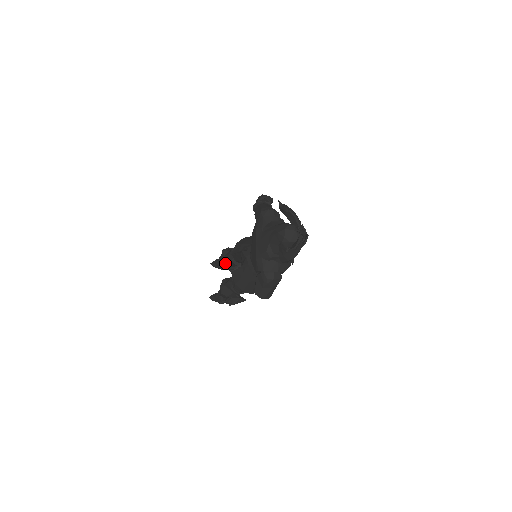
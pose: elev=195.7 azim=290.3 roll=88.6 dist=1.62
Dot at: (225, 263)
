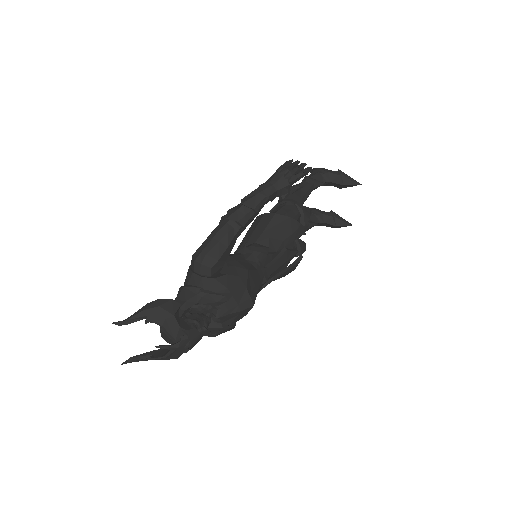
Dot at: occluded
